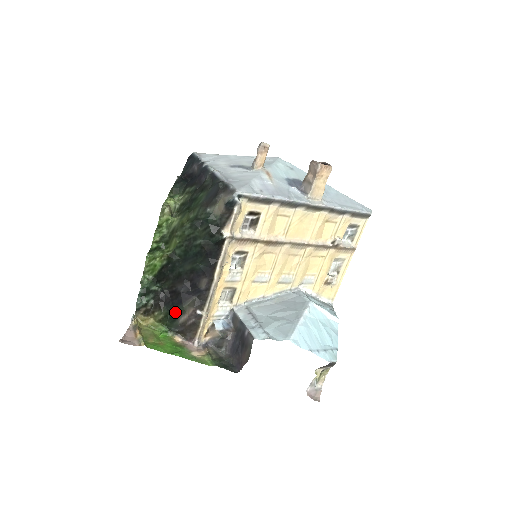
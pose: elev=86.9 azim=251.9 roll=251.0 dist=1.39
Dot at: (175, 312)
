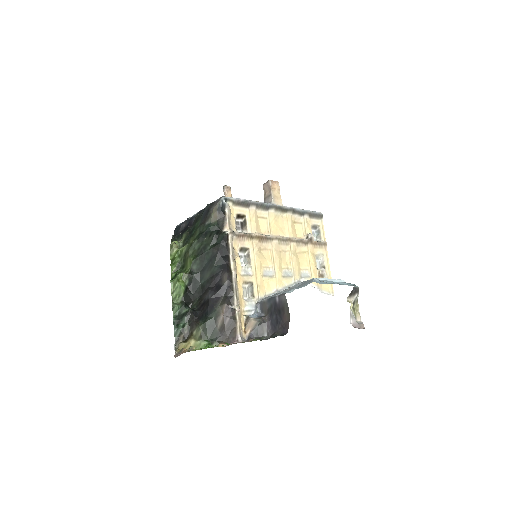
Dot at: (211, 319)
